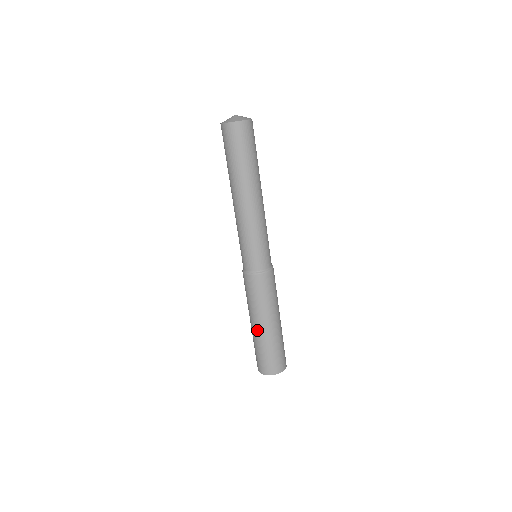
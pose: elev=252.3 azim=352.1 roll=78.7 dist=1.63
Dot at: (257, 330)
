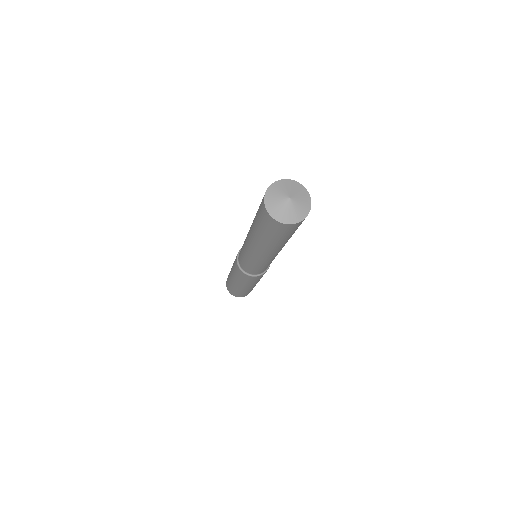
Dot at: (246, 289)
